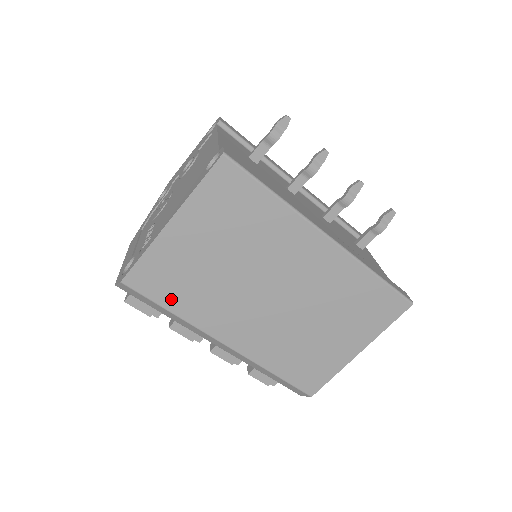
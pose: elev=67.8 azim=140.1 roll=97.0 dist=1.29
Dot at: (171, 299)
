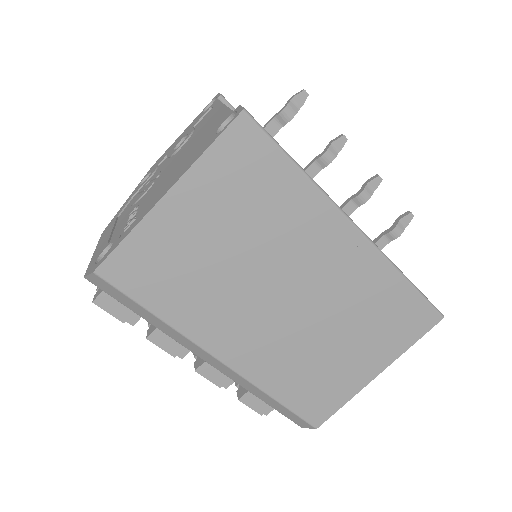
Dot at: (157, 298)
